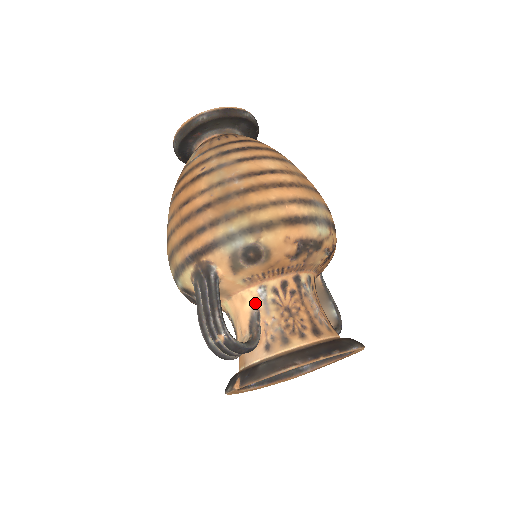
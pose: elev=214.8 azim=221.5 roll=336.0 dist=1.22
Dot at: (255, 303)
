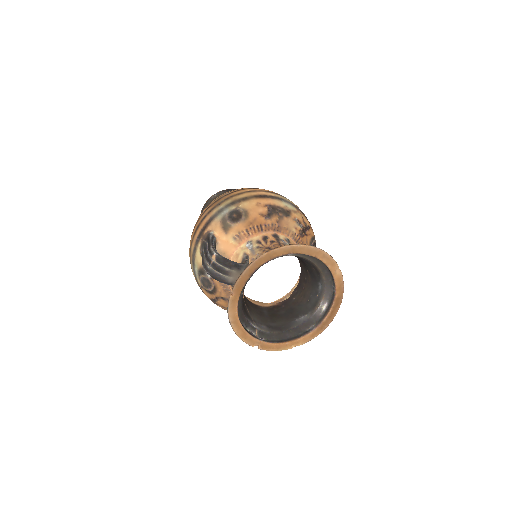
Dot at: (245, 252)
